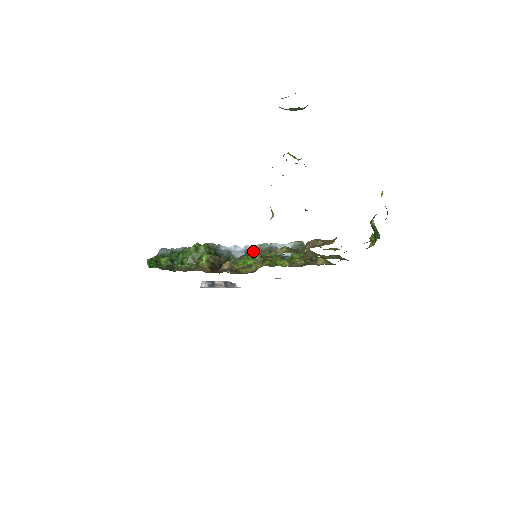
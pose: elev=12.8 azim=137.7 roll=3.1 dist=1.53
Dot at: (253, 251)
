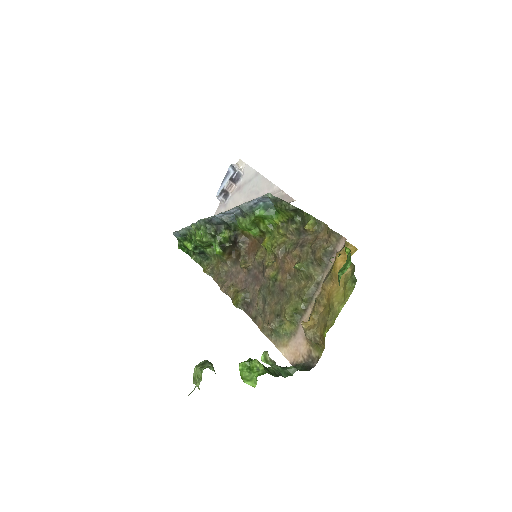
Dot at: (269, 329)
